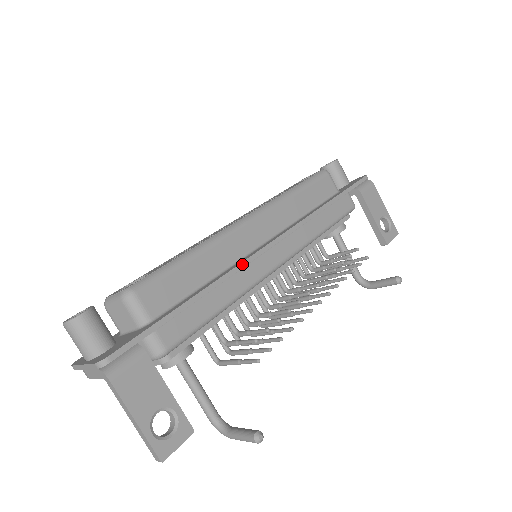
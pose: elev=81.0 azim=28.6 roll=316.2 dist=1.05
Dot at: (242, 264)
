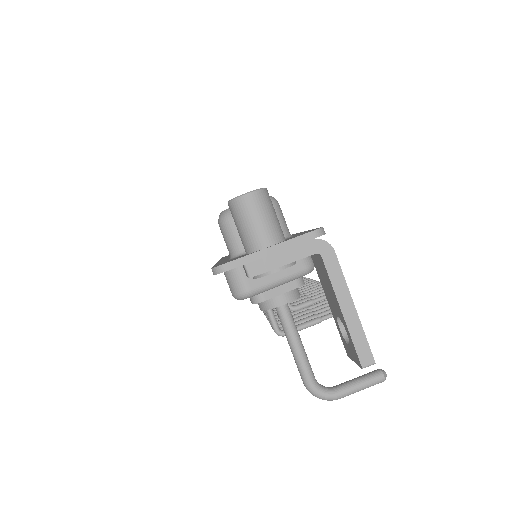
Dot at: occluded
